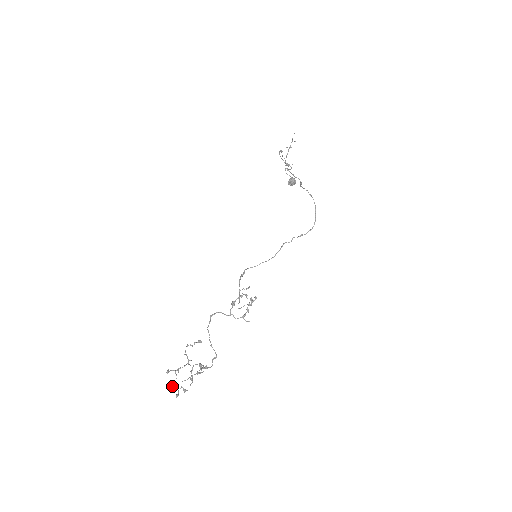
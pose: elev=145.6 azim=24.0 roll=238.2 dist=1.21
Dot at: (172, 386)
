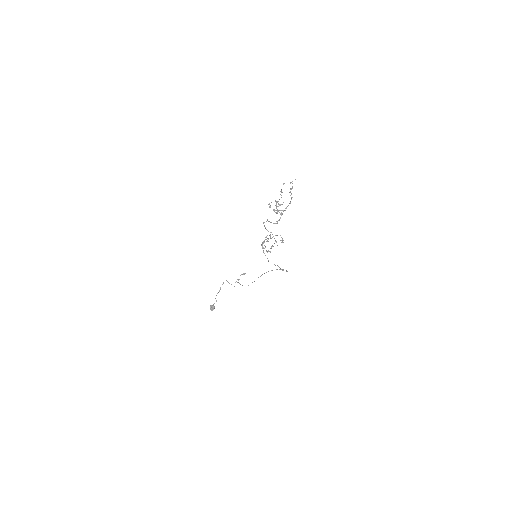
Dot at: occluded
